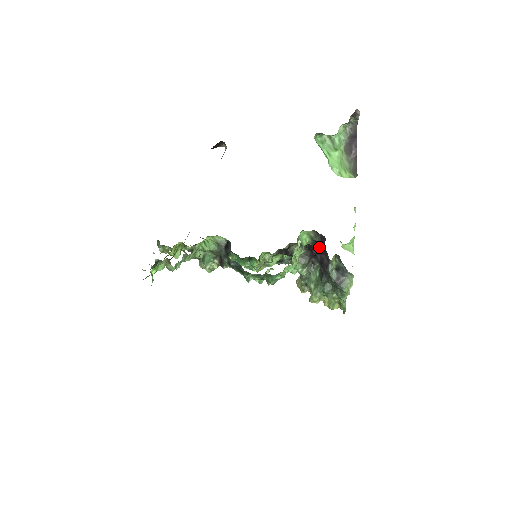
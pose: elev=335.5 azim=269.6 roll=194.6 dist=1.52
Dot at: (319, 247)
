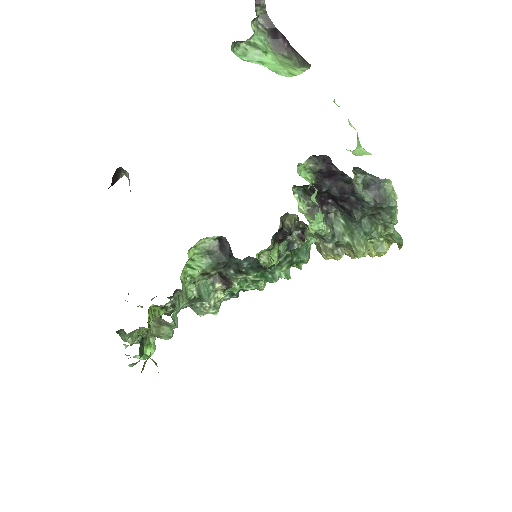
Dot at: (327, 177)
